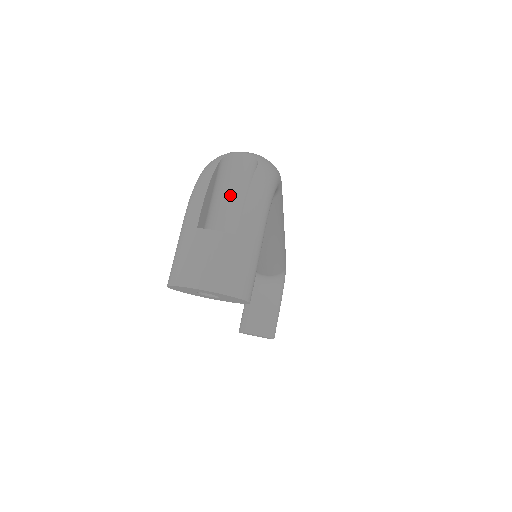
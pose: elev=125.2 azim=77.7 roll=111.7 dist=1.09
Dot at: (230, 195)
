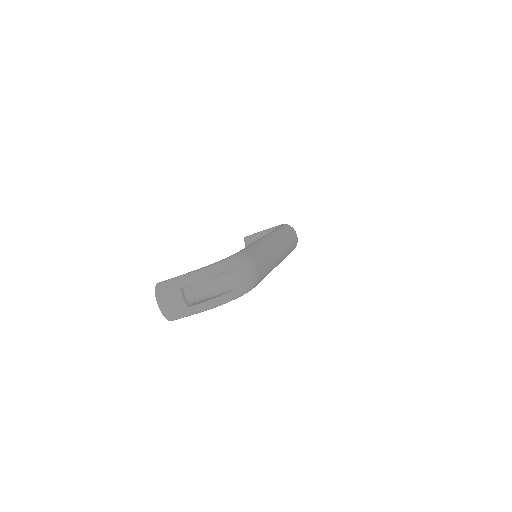
Dot at: (216, 282)
